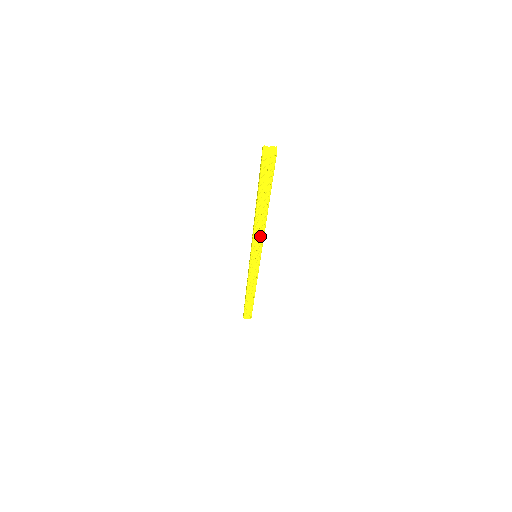
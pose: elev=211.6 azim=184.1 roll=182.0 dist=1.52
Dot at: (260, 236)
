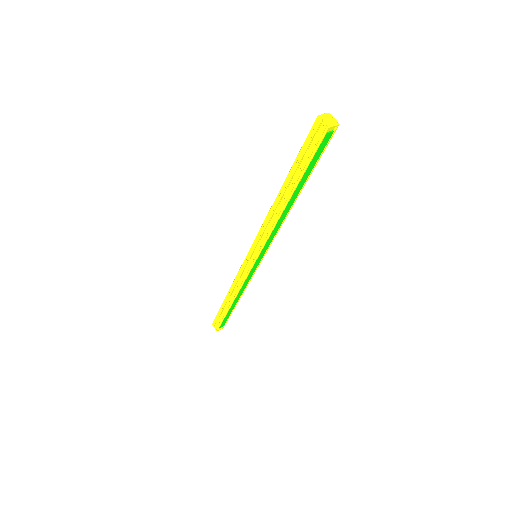
Dot at: (268, 229)
